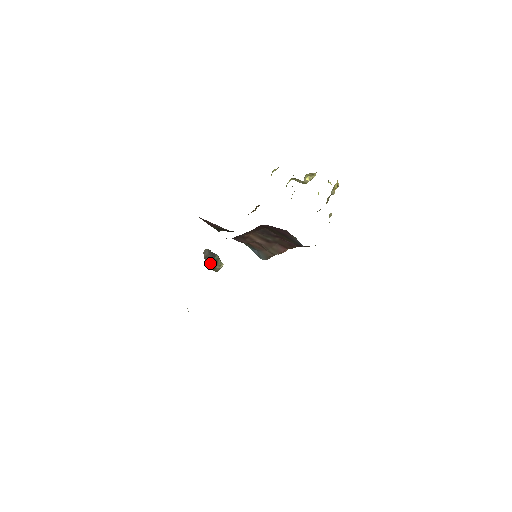
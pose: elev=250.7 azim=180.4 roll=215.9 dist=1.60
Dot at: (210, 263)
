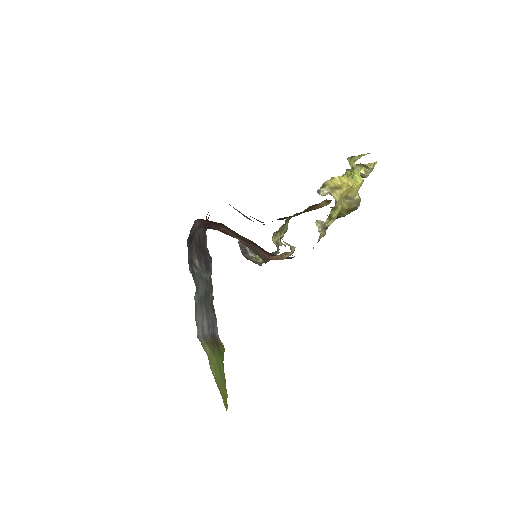
Dot at: (246, 254)
